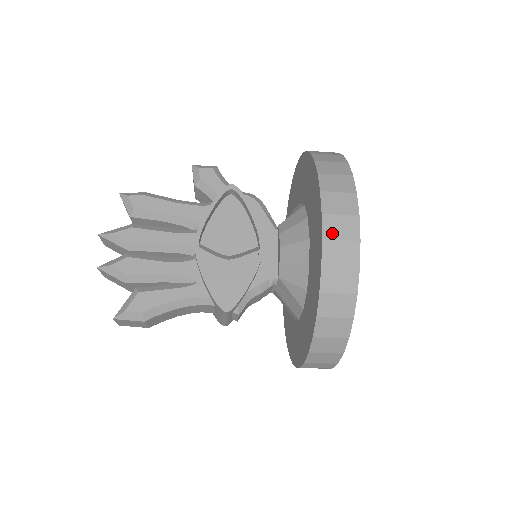
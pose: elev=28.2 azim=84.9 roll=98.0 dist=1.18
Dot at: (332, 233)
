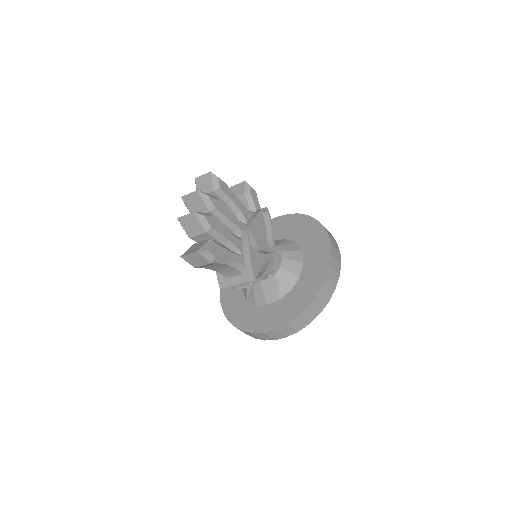
Dot at: (333, 267)
